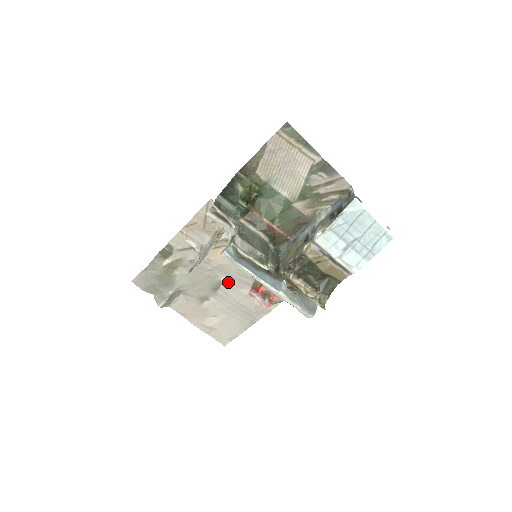
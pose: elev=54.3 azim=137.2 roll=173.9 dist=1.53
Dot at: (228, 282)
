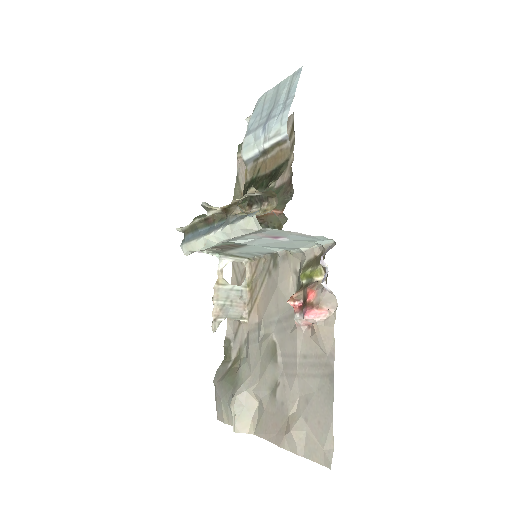
Dot at: (279, 335)
